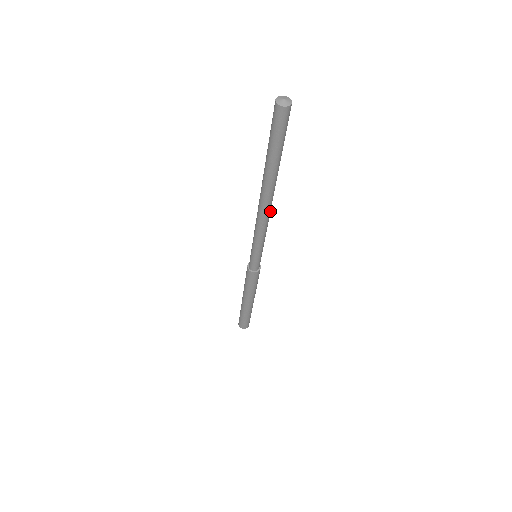
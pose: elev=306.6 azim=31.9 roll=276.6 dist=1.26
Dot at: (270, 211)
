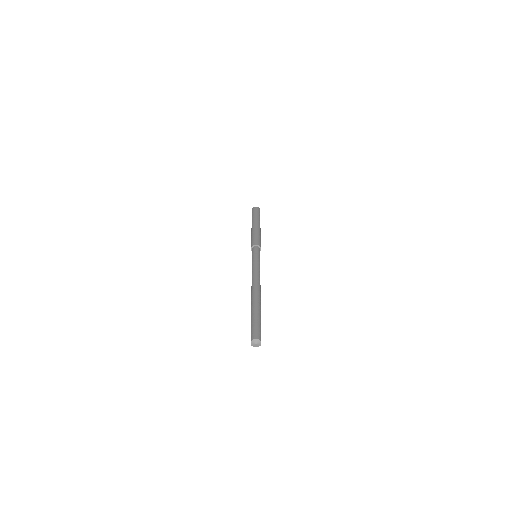
Dot at: occluded
